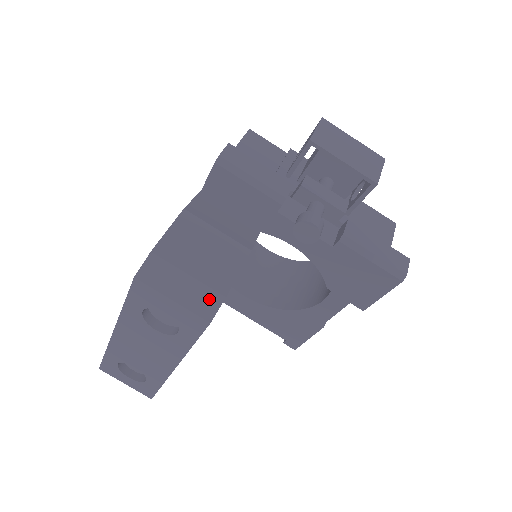
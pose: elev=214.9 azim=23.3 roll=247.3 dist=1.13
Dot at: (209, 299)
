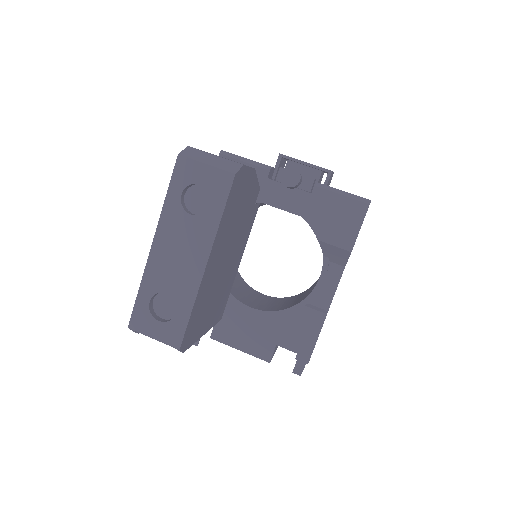
Dot at: (232, 165)
